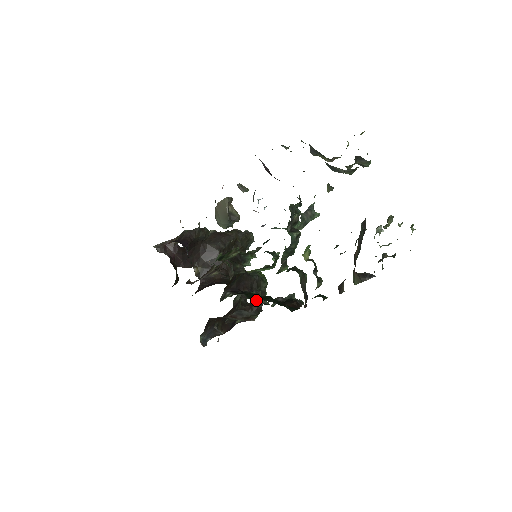
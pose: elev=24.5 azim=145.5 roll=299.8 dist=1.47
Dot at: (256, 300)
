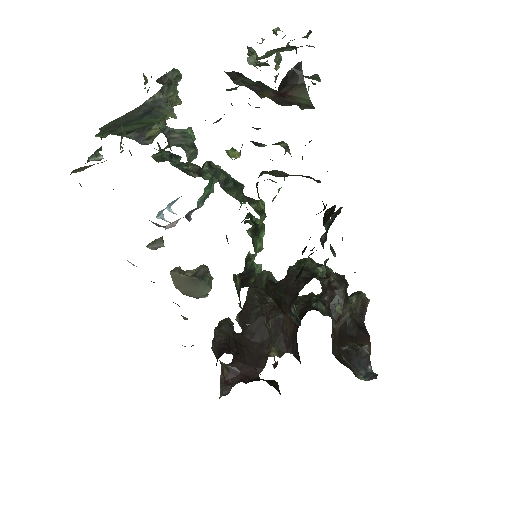
Dot at: (318, 275)
